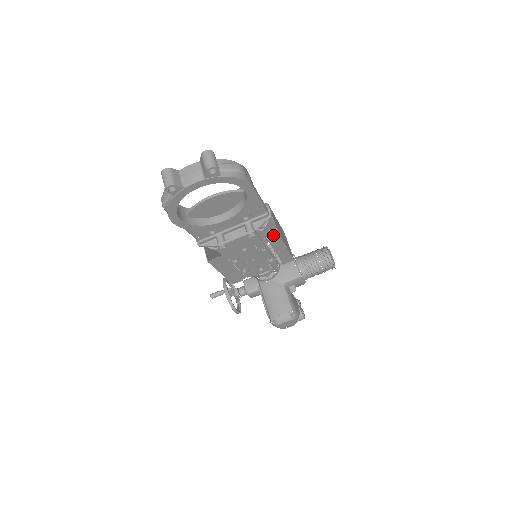
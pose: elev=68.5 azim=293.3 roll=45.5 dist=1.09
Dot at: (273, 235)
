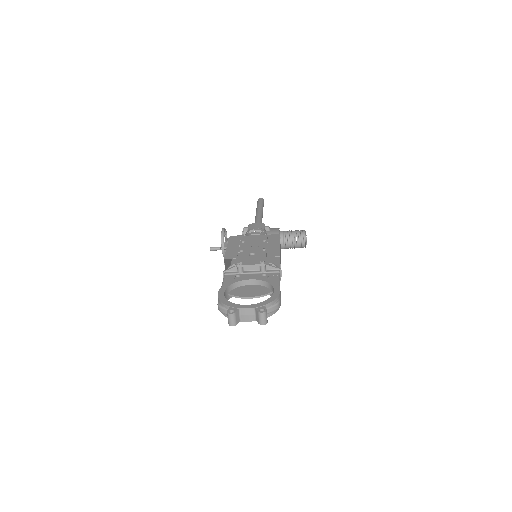
Dot at: occluded
